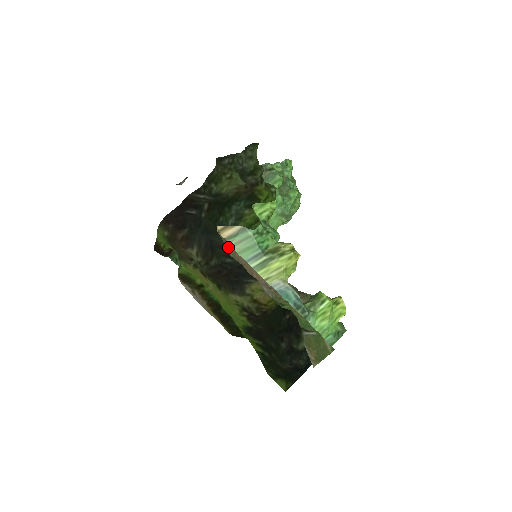
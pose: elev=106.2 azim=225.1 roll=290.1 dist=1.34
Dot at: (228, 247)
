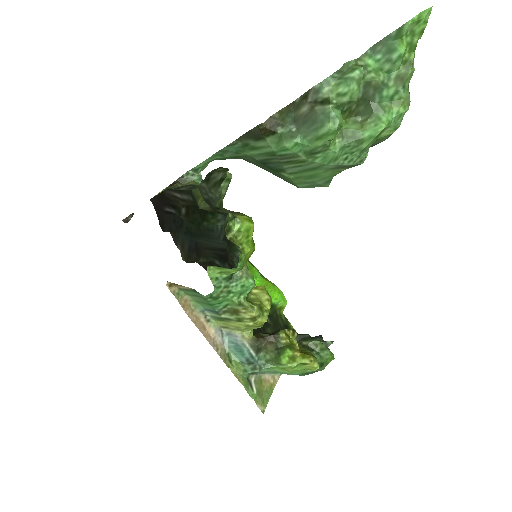
Dot at: (182, 299)
